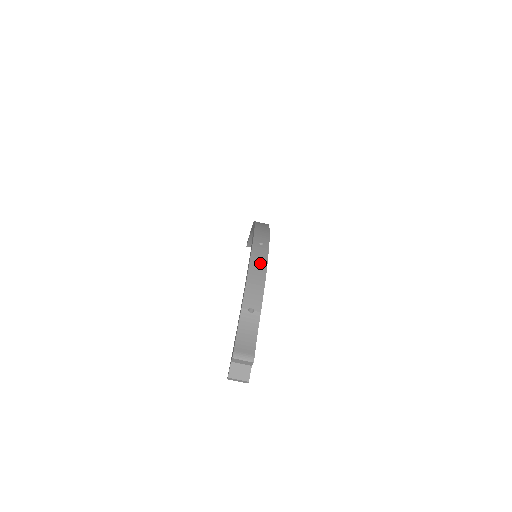
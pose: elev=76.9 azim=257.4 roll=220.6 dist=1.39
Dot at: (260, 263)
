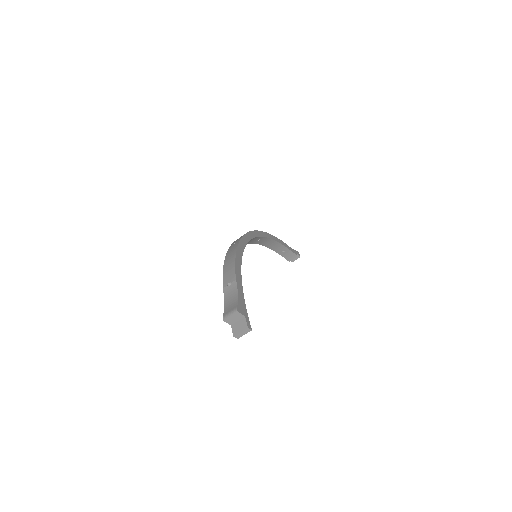
Dot at: (231, 254)
